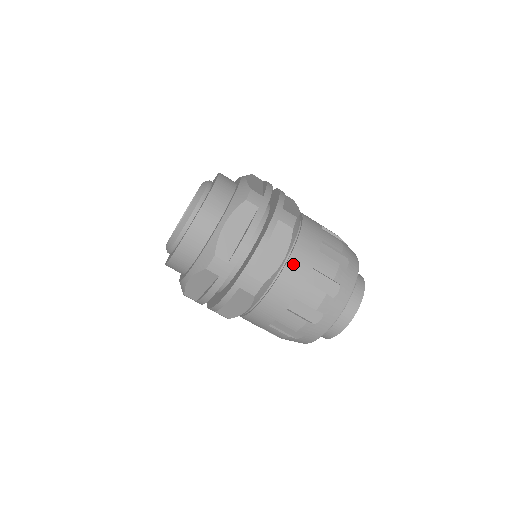
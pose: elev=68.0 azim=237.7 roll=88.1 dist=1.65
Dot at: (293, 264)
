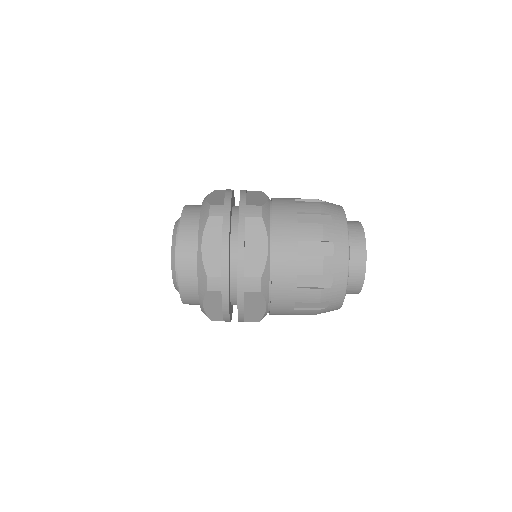
Dot at: (279, 247)
